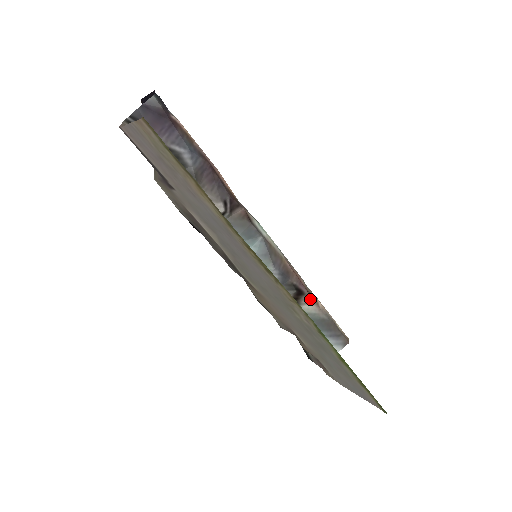
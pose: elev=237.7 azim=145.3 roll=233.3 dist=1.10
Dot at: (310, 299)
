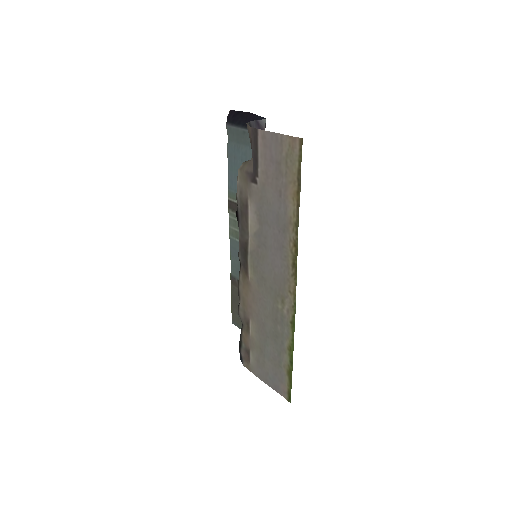
Dot at: occluded
